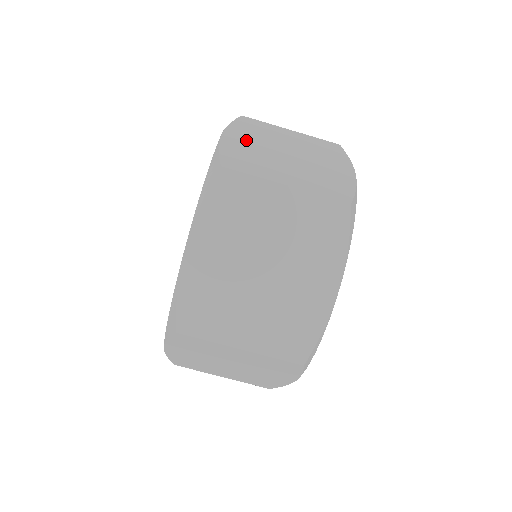
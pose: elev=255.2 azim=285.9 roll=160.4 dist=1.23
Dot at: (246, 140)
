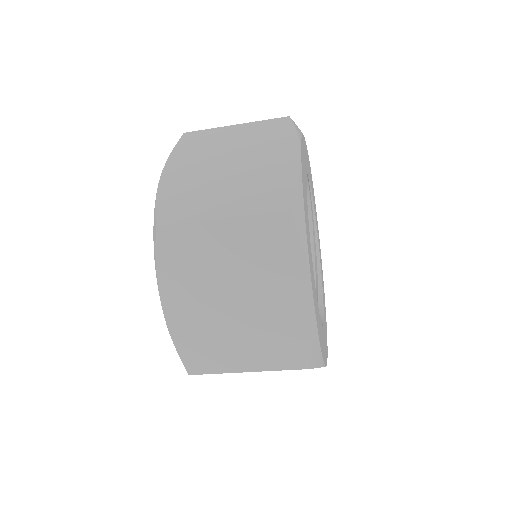
Dot at: (186, 301)
